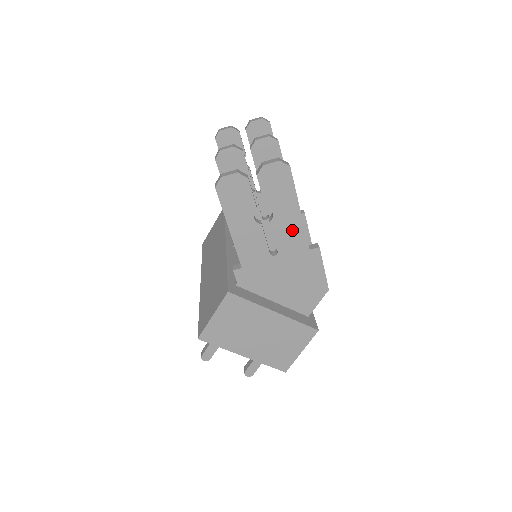
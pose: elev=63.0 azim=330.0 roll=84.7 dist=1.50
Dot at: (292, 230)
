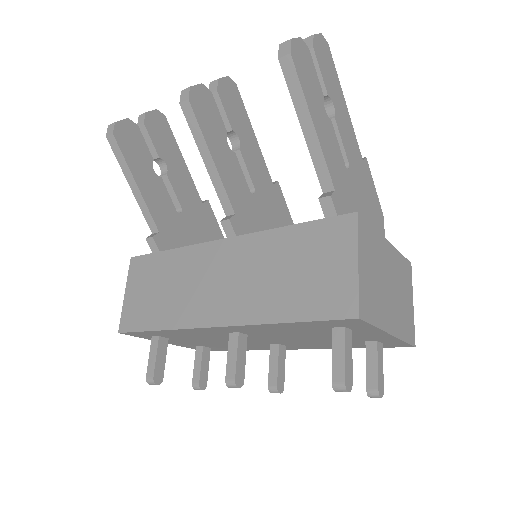
Dot at: (348, 132)
